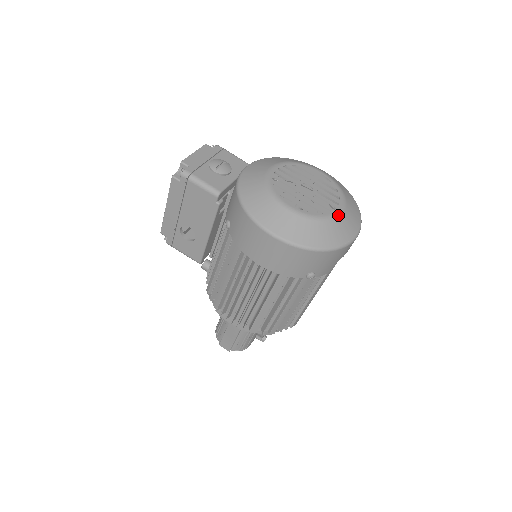
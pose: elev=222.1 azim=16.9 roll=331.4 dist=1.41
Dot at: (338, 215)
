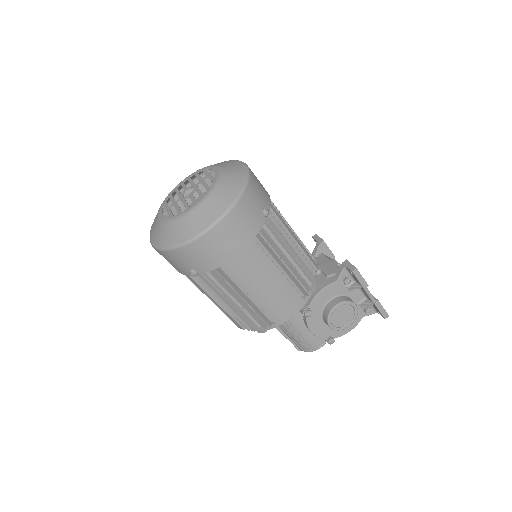
Dot at: (189, 212)
